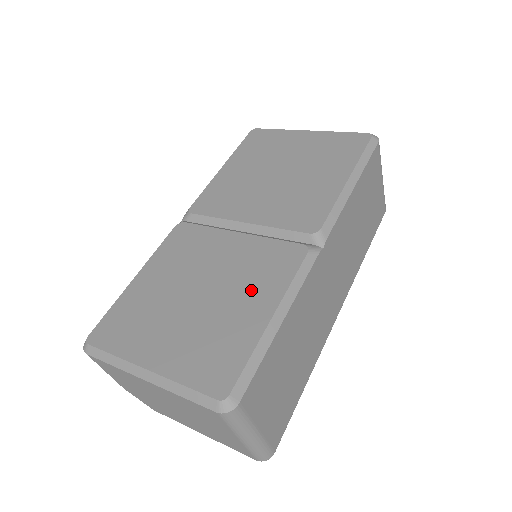
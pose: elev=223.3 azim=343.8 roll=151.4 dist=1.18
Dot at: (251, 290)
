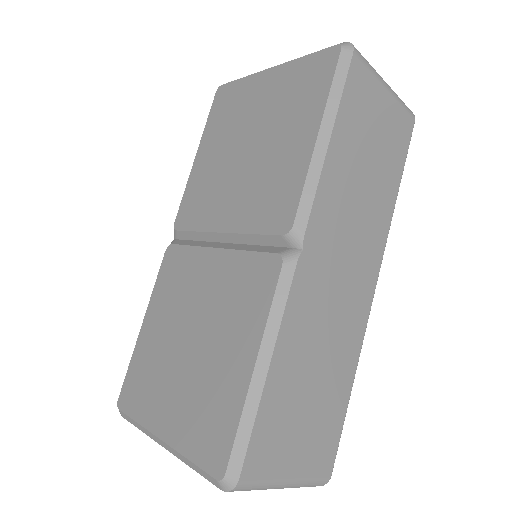
Dot at: (233, 330)
